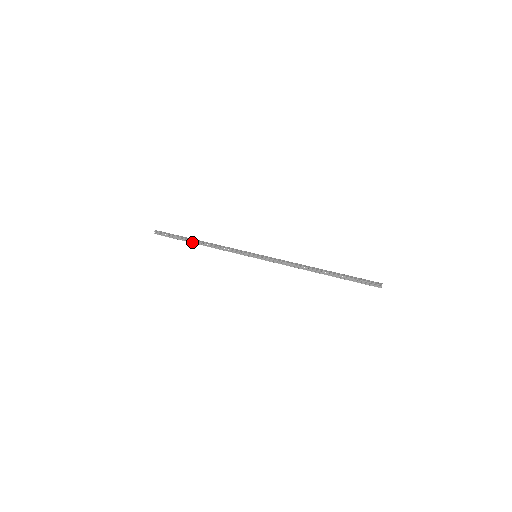
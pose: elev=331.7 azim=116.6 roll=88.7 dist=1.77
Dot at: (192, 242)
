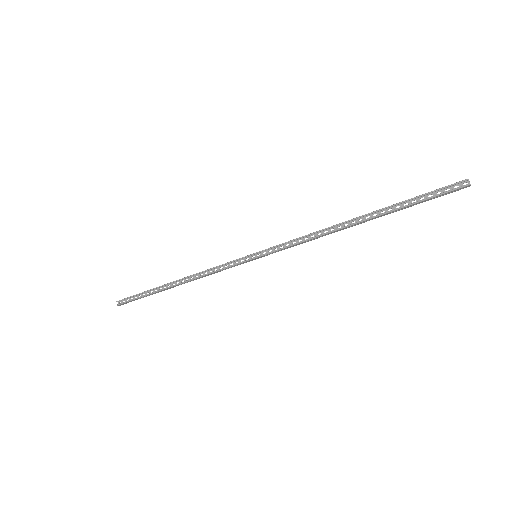
Dot at: occluded
